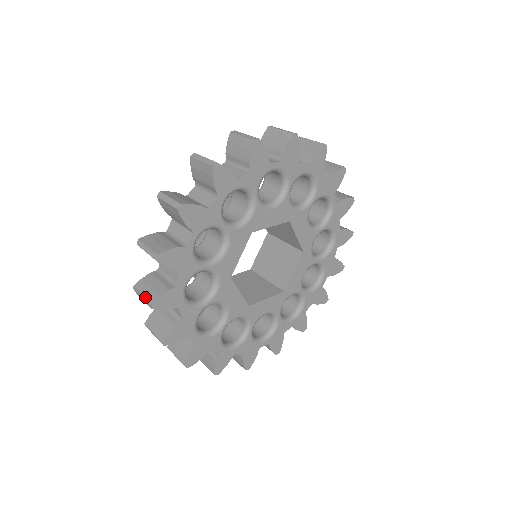
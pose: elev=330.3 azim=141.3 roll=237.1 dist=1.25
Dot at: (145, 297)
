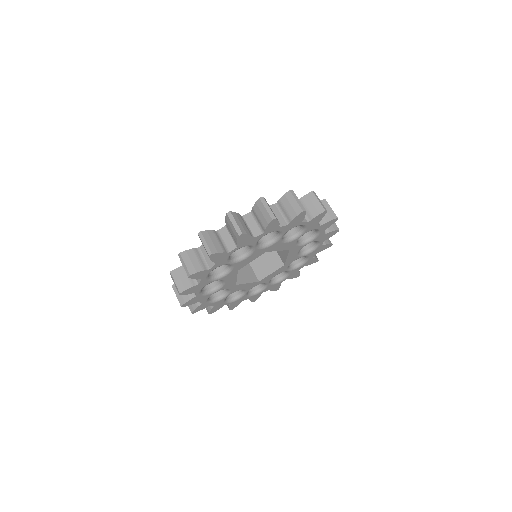
Dot at: (188, 306)
